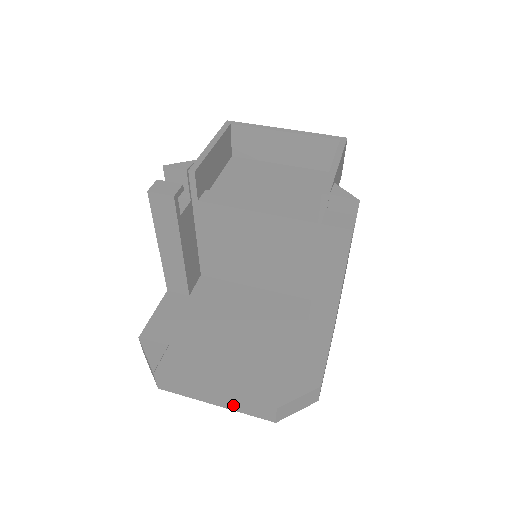
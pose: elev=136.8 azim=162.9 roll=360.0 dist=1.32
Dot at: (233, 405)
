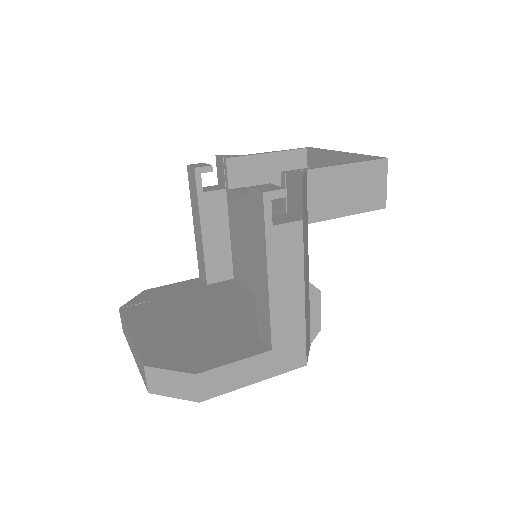
Dot at: occluded
